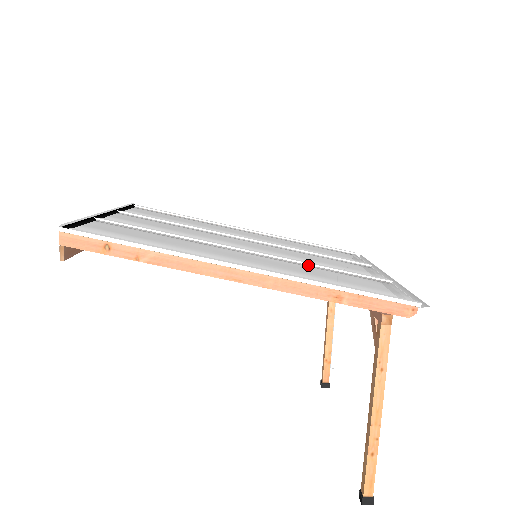
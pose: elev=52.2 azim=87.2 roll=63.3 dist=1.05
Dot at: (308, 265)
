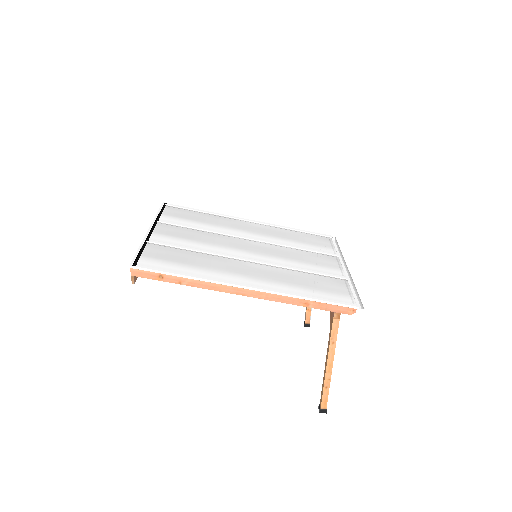
Dot at: (291, 270)
